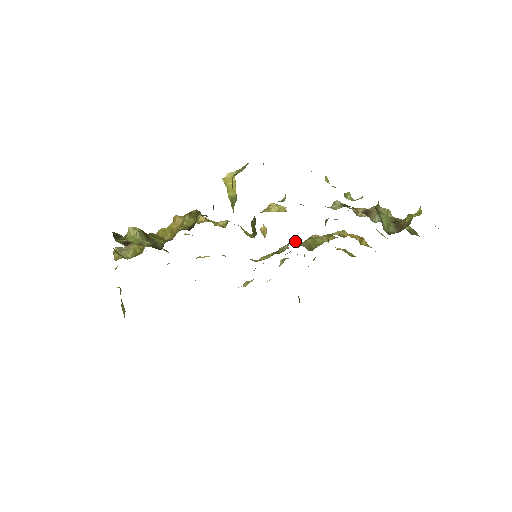
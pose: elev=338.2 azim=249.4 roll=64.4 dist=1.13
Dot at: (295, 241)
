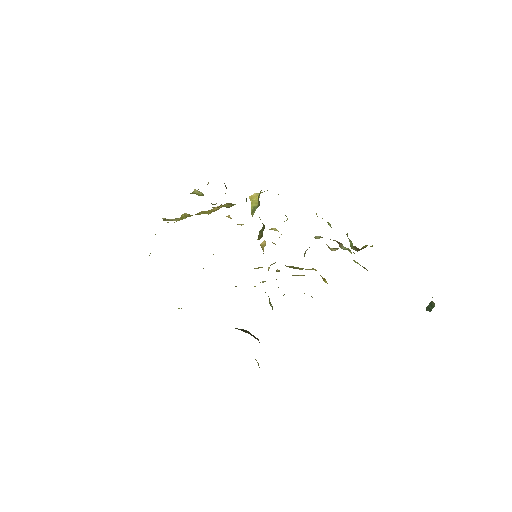
Dot at: occluded
